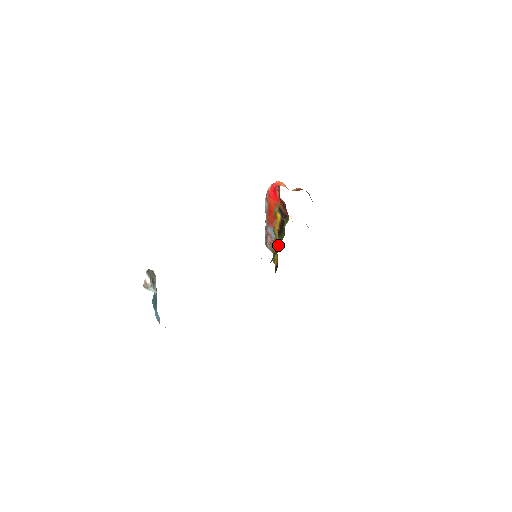
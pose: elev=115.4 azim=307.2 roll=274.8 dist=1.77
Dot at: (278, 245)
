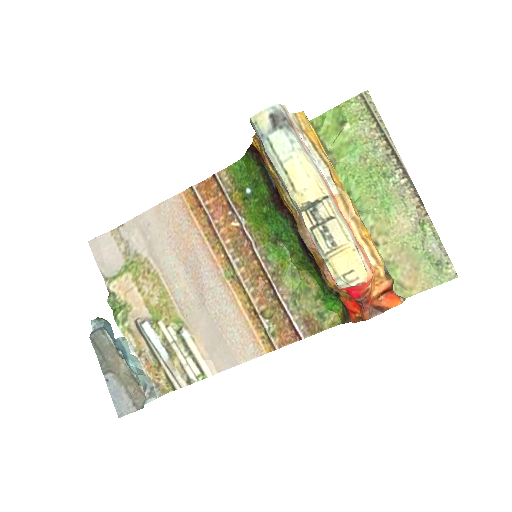
Dot at: (299, 268)
